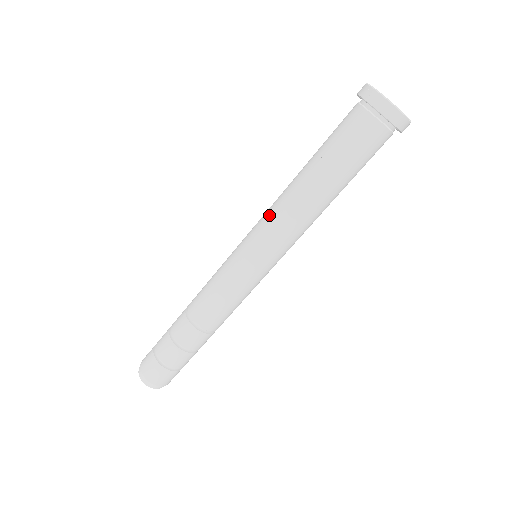
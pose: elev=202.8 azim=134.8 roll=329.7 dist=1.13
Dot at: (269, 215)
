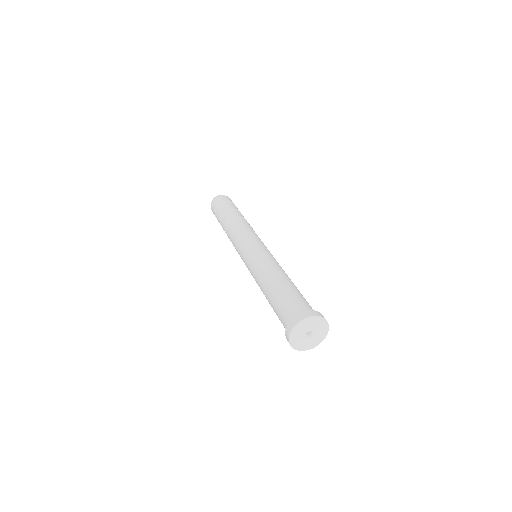
Dot at: (253, 271)
